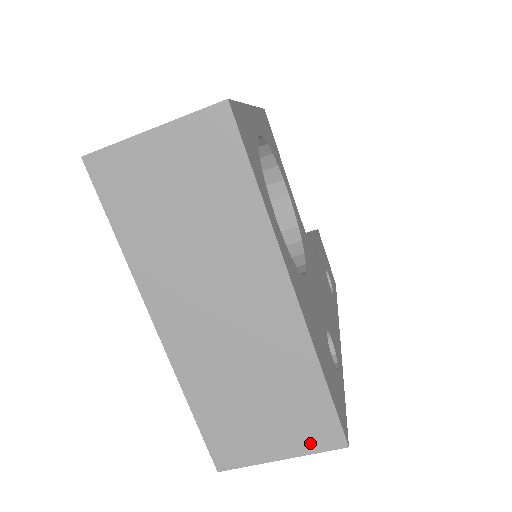
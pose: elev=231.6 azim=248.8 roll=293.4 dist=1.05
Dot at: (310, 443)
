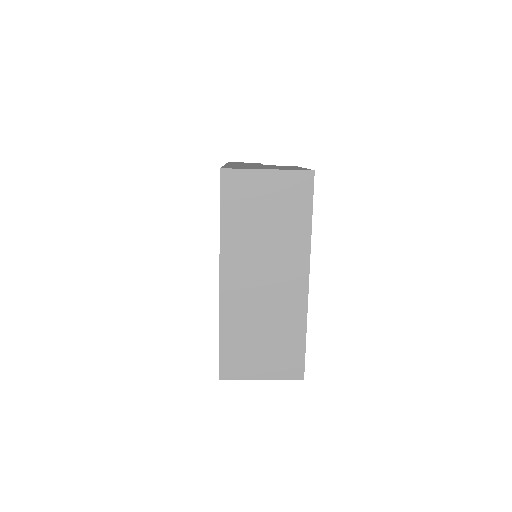
Dot at: (283, 373)
